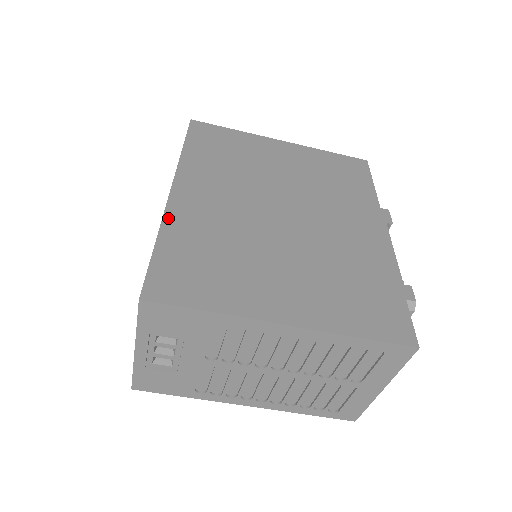
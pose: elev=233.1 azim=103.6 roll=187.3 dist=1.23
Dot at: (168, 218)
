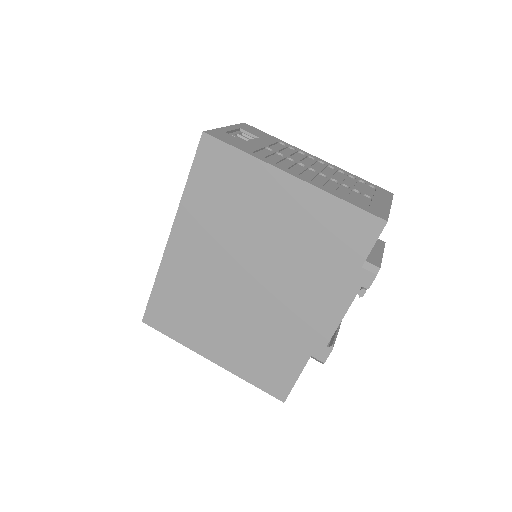
Dot at: occluded
